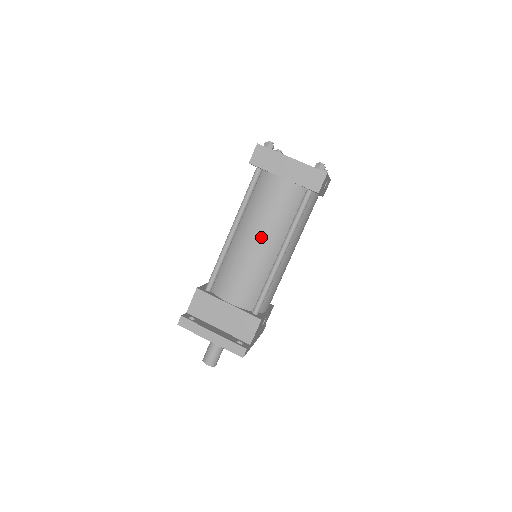
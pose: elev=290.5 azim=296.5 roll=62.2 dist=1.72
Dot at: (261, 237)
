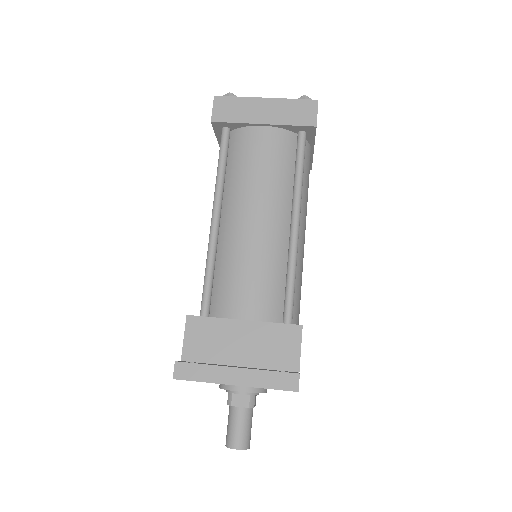
Dot at: (259, 209)
